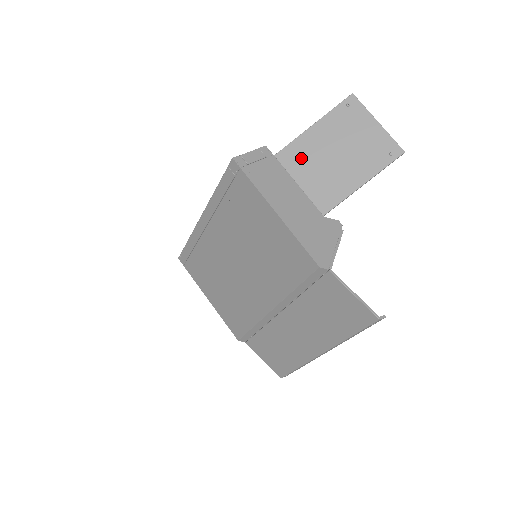
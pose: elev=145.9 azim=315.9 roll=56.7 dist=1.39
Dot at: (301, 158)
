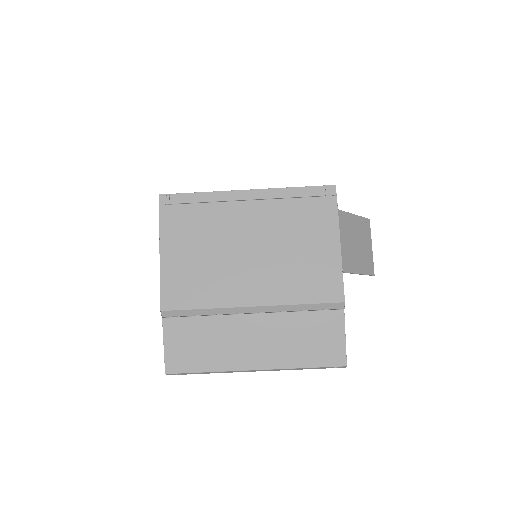
Dot at: (341, 225)
